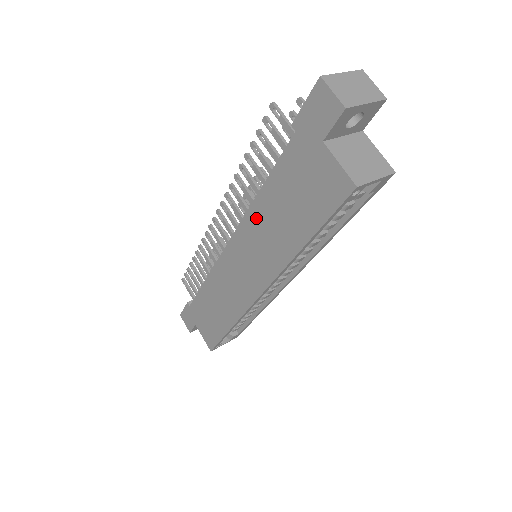
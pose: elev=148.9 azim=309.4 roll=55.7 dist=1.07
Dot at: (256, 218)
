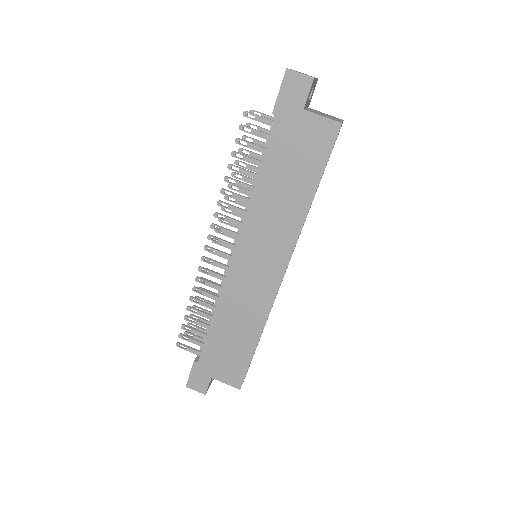
Dot at: (259, 208)
